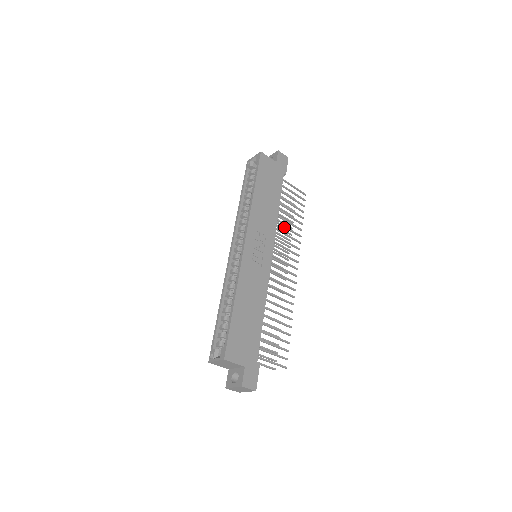
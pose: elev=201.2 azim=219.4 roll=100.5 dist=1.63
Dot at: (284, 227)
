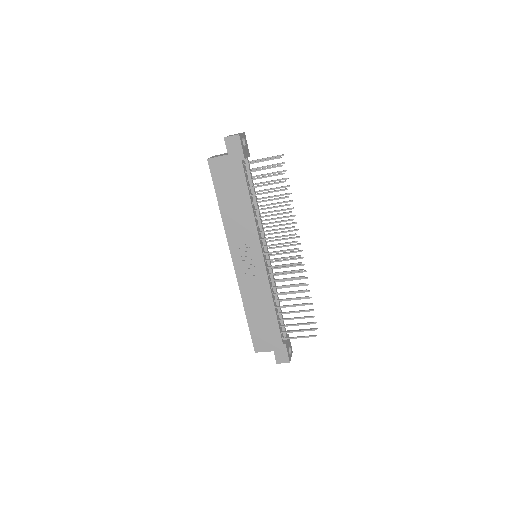
Dot at: (268, 216)
